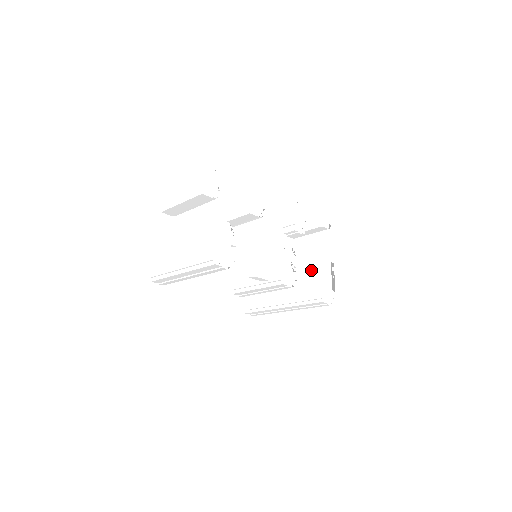
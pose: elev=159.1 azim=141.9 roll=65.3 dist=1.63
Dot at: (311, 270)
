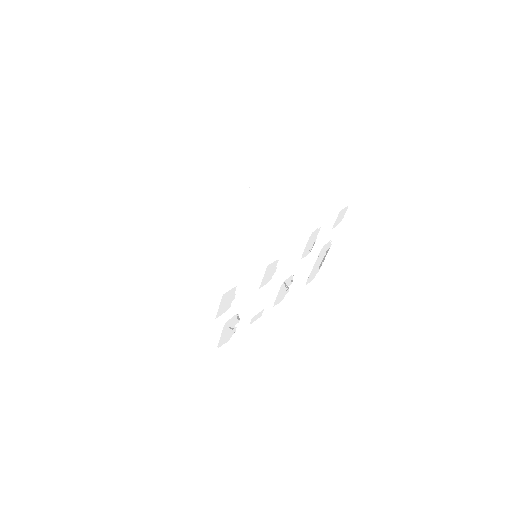
Dot at: (305, 258)
